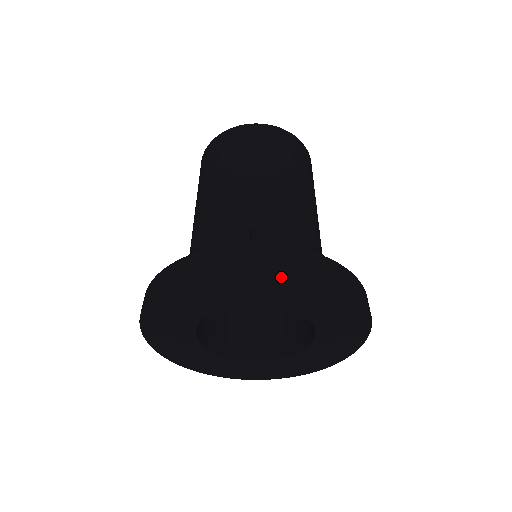
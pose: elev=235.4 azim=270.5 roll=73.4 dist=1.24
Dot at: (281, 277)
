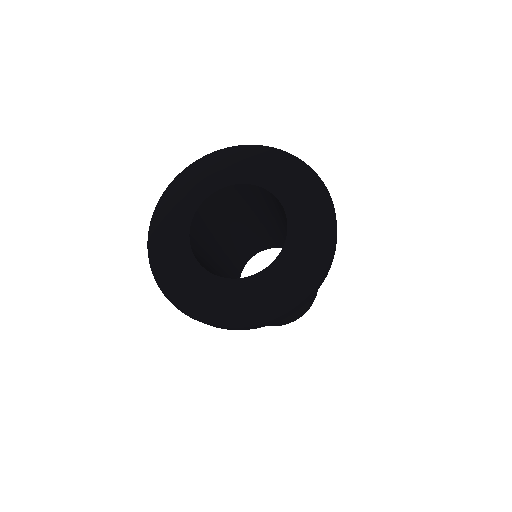
Dot at: (235, 156)
